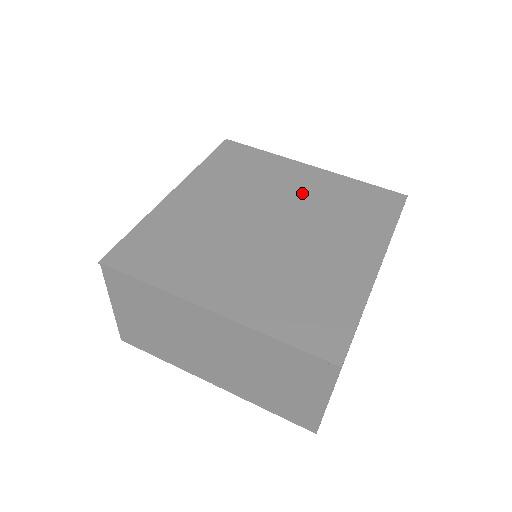
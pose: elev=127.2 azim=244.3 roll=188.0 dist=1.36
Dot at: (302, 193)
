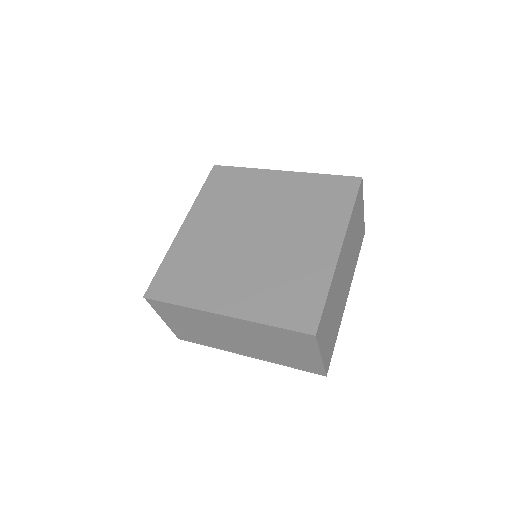
Dot at: (278, 199)
